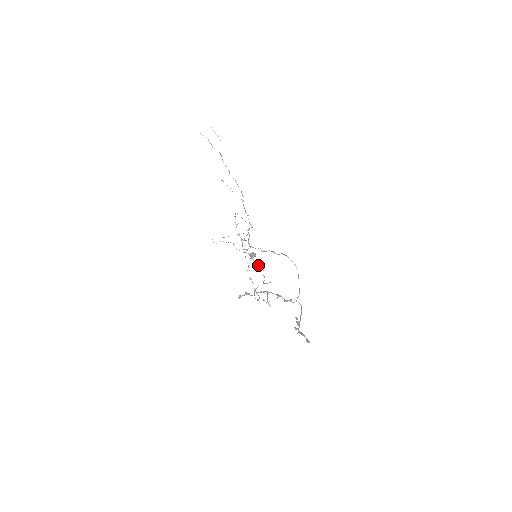
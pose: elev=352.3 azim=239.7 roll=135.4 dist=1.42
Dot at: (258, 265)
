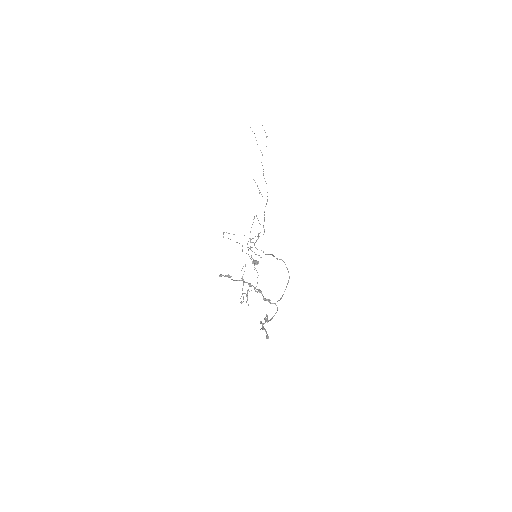
Dot at: (254, 265)
